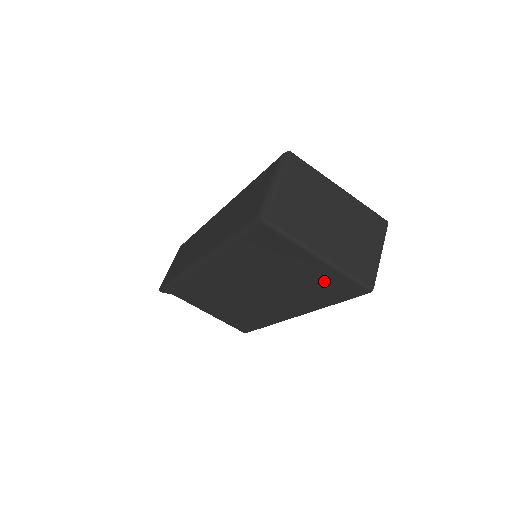
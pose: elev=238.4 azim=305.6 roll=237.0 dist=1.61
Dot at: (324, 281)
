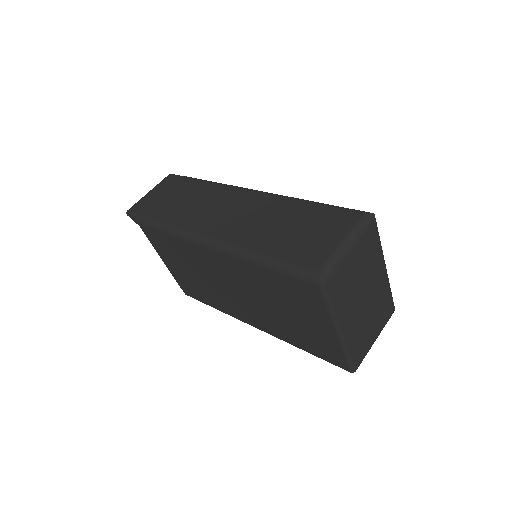
Dot at: (319, 340)
